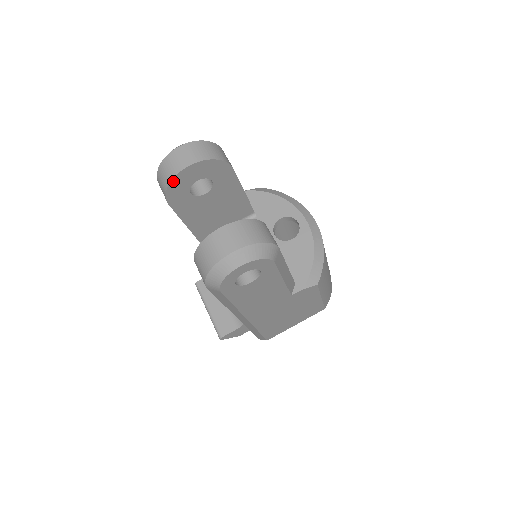
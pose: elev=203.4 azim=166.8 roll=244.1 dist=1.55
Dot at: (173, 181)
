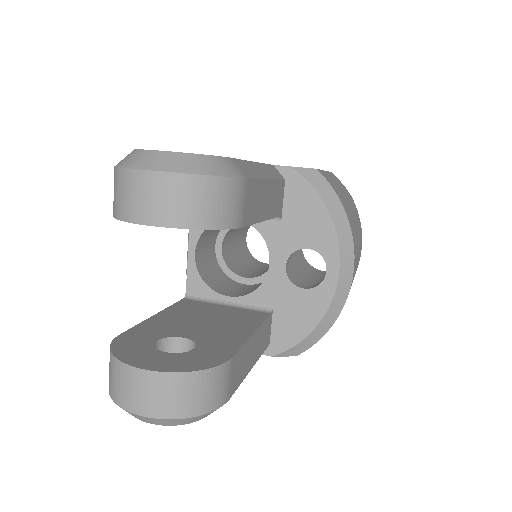
Dot at: (123, 219)
